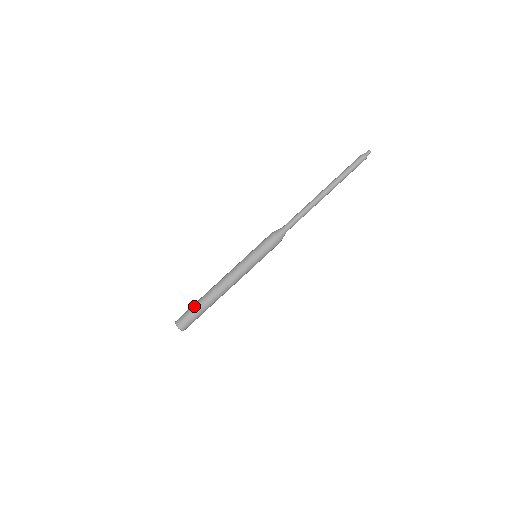
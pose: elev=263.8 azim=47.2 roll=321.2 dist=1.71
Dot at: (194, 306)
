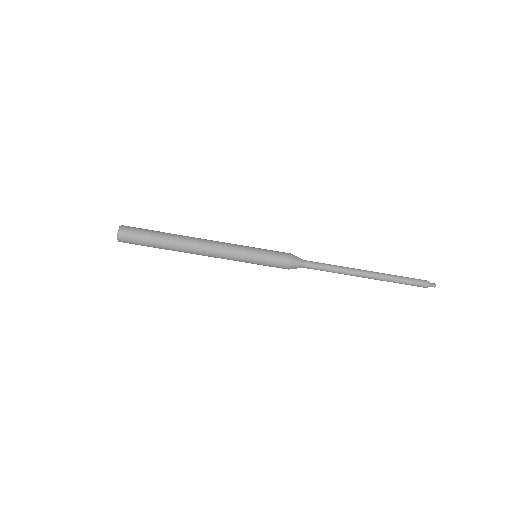
Dot at: (155, 232)
